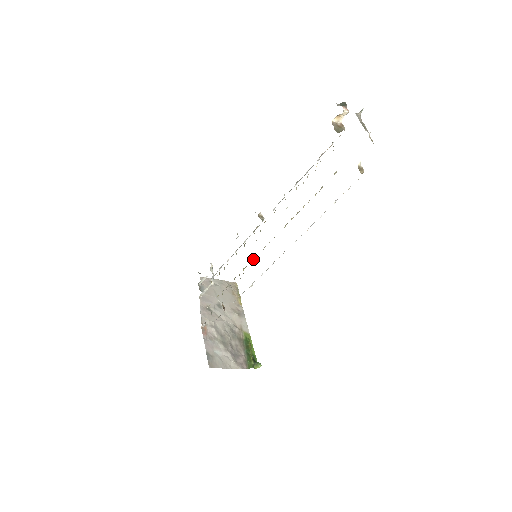
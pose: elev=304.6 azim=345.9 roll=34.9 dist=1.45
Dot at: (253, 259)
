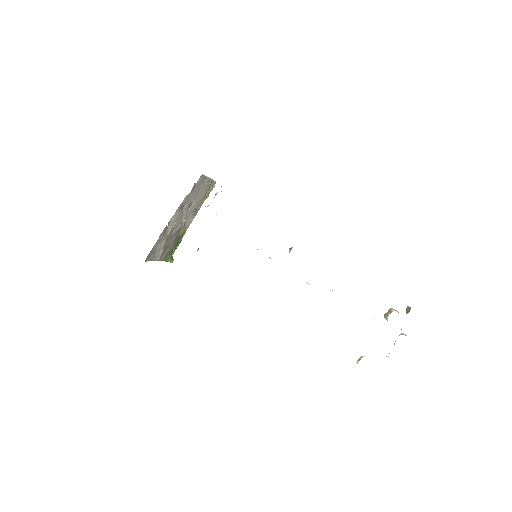
Dot at: occluded
